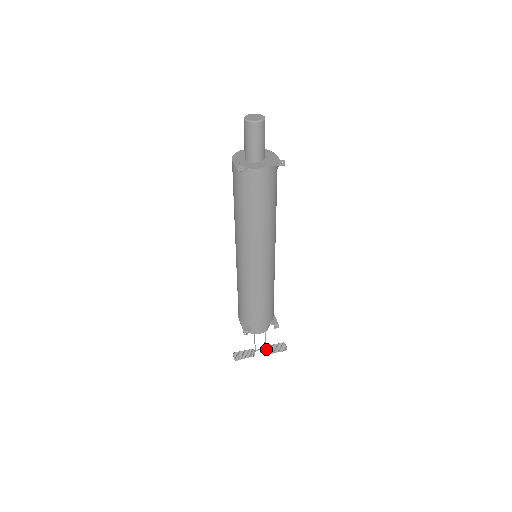
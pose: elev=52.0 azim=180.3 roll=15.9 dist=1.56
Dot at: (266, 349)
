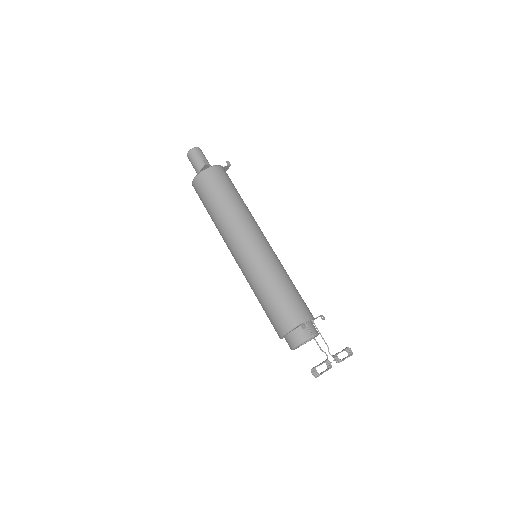
Dot at: (335, 356)
